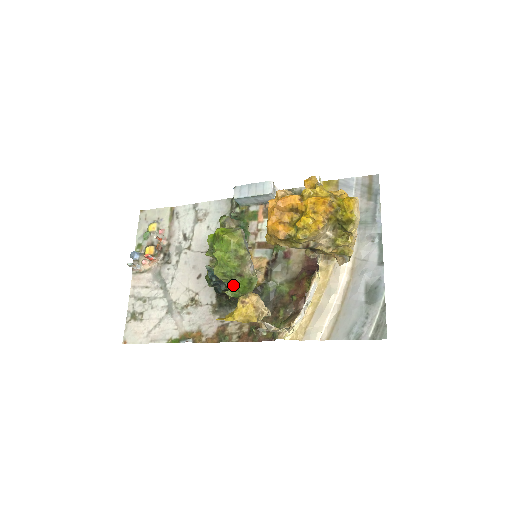
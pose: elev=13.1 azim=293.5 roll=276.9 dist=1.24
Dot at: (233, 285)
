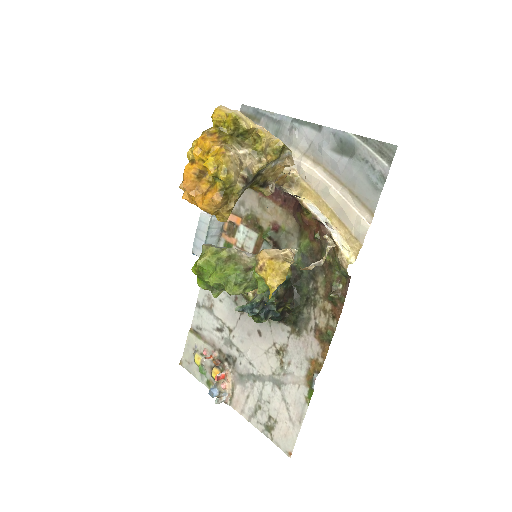
Dot at: (255, 282)
